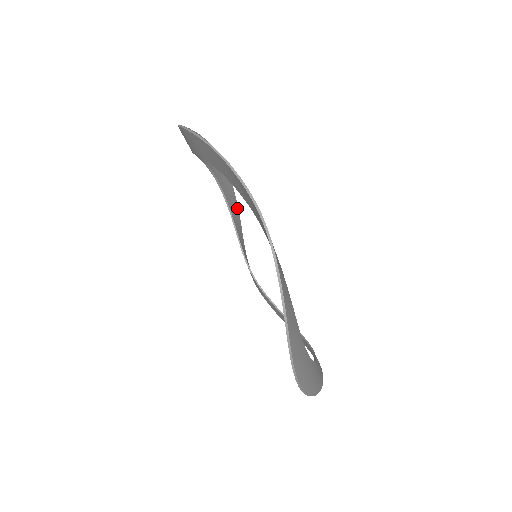
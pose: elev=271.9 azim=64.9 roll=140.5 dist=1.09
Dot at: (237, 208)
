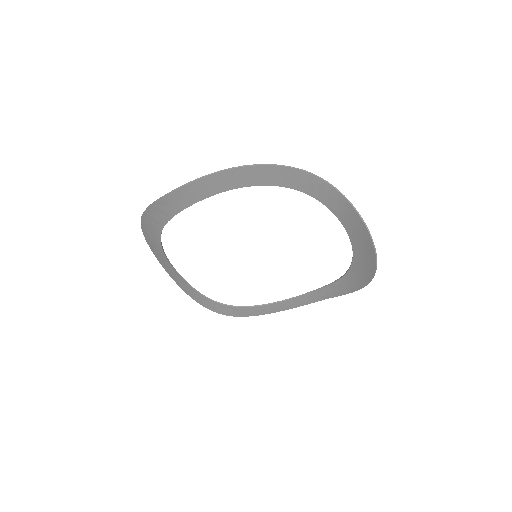
Dot at: (170, 274)
